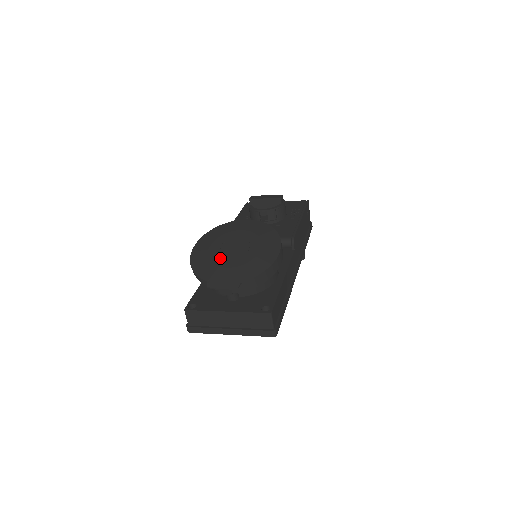
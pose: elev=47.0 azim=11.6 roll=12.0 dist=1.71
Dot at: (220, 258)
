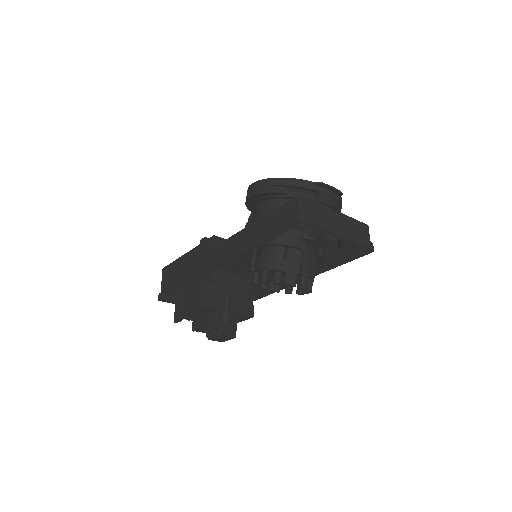
Dot at: occluded
